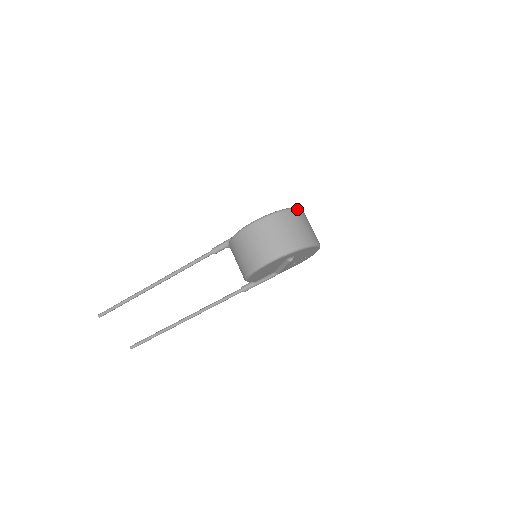
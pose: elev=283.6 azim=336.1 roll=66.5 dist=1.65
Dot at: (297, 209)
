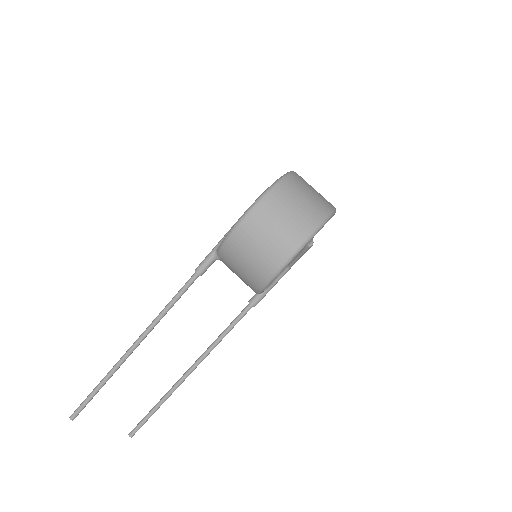
Dot at: (292, 173)
